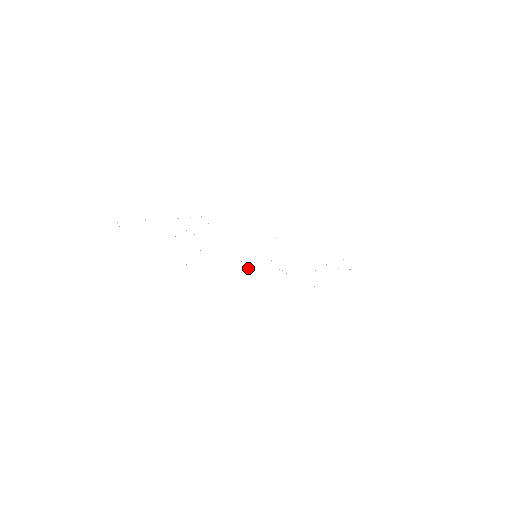
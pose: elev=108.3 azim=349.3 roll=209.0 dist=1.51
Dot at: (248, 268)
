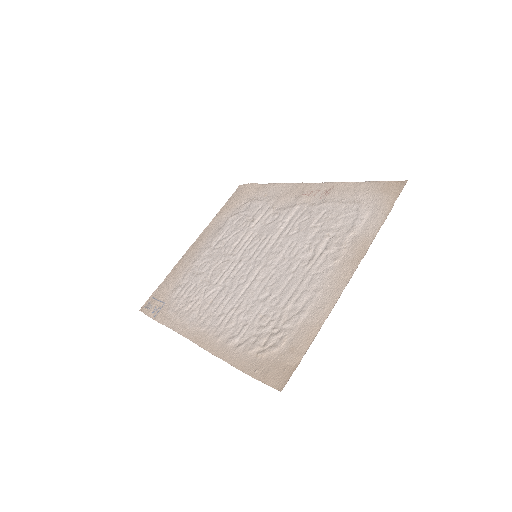
Dot at: (256, 222)
